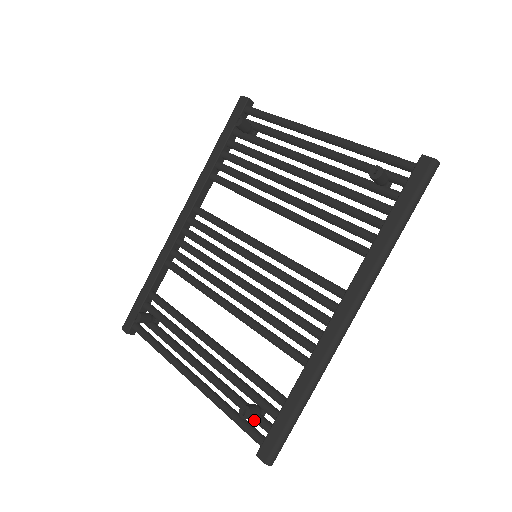
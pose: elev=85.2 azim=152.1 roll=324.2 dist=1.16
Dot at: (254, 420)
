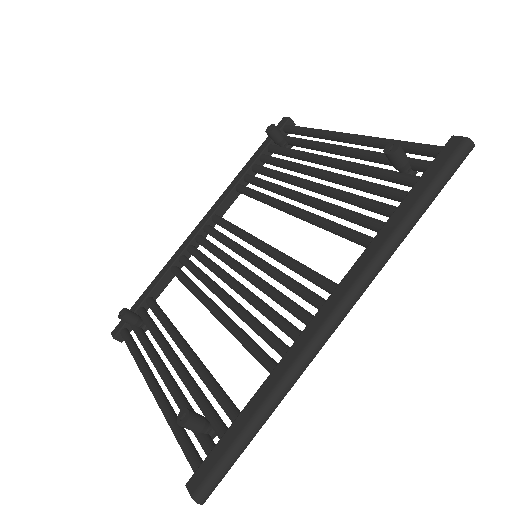
Dot at: (198, 439)
